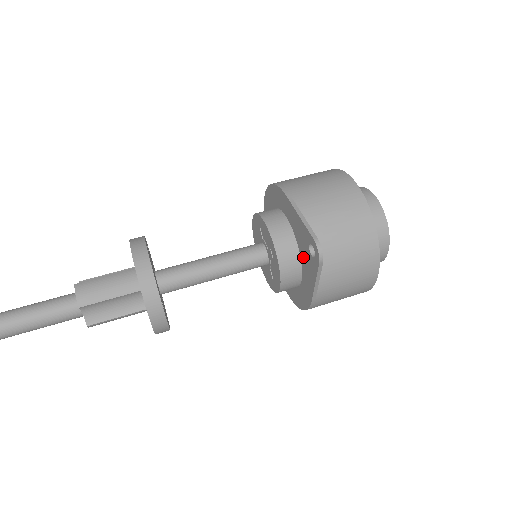
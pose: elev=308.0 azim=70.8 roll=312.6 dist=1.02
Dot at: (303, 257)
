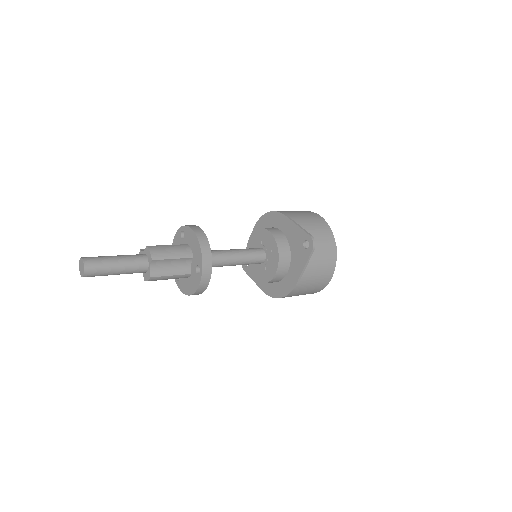
Dot at: (294, 253)
